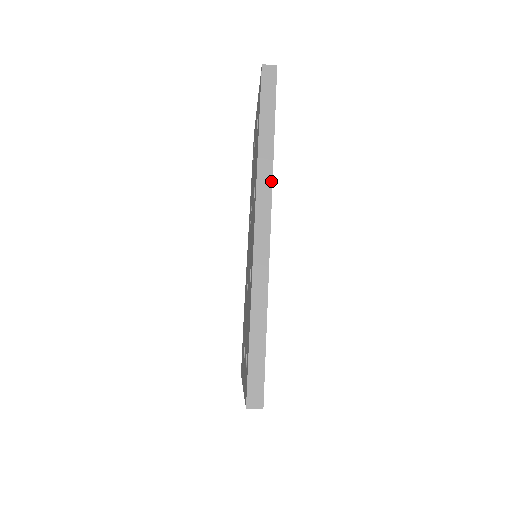
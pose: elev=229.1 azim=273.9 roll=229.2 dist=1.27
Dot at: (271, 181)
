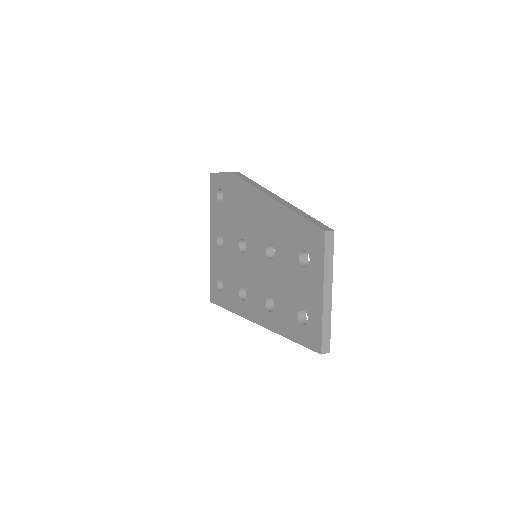
Dot at: occluded
